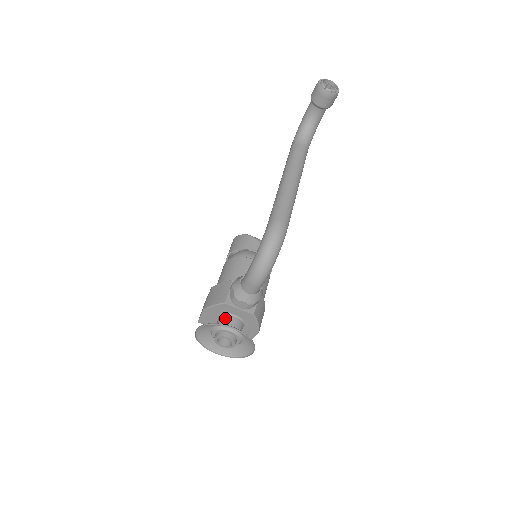
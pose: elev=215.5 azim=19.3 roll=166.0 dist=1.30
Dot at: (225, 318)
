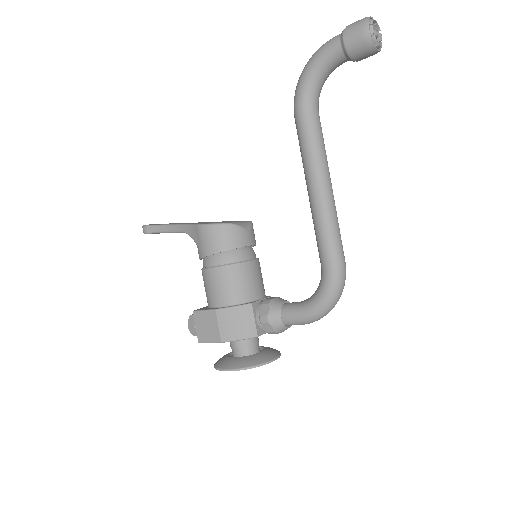
Dot at: (248, 342)
